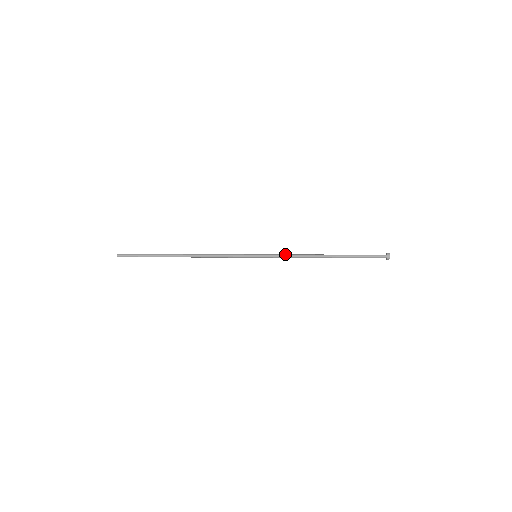
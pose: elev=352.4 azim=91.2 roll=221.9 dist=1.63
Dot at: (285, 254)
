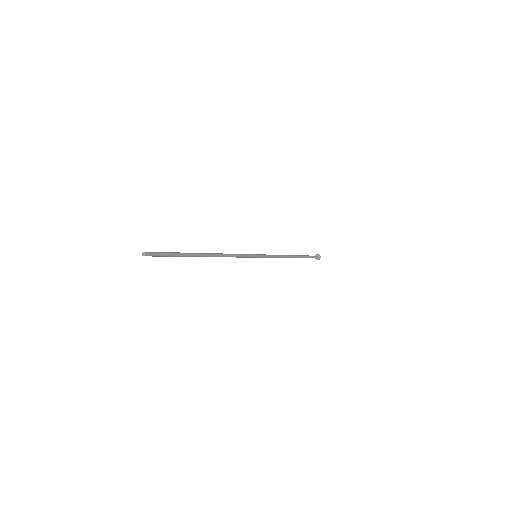
Dot at: occluded
